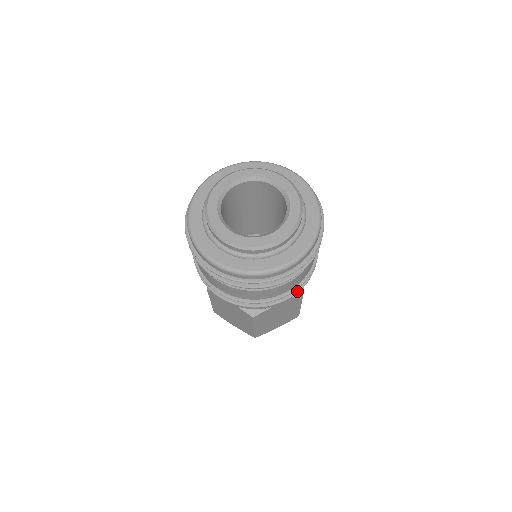
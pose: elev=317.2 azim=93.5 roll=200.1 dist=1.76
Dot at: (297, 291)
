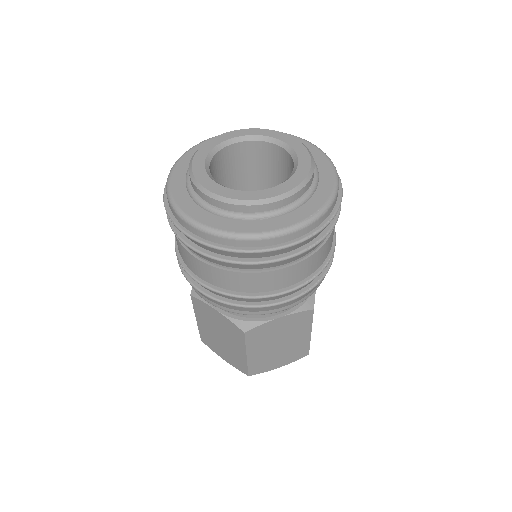
Dot at: (303, 292)
